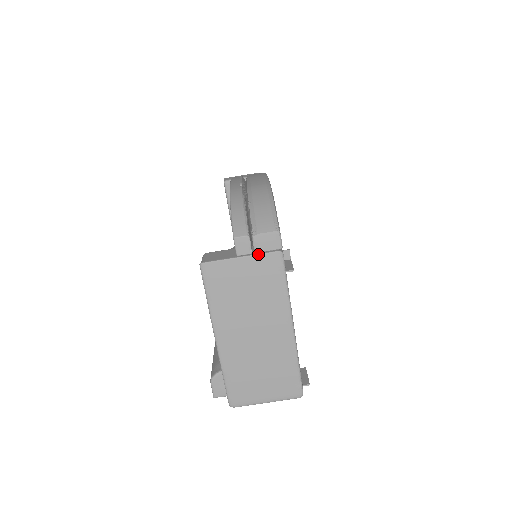
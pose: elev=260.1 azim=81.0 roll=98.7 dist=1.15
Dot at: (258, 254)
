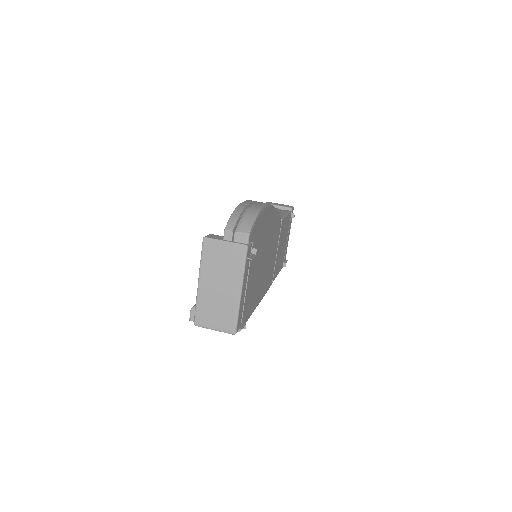
Dot at: (234, 243)
